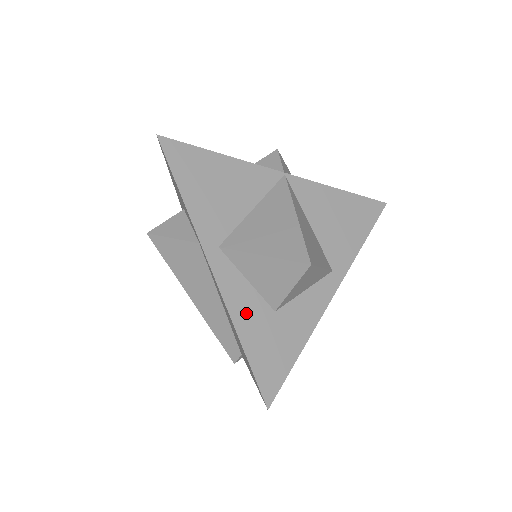
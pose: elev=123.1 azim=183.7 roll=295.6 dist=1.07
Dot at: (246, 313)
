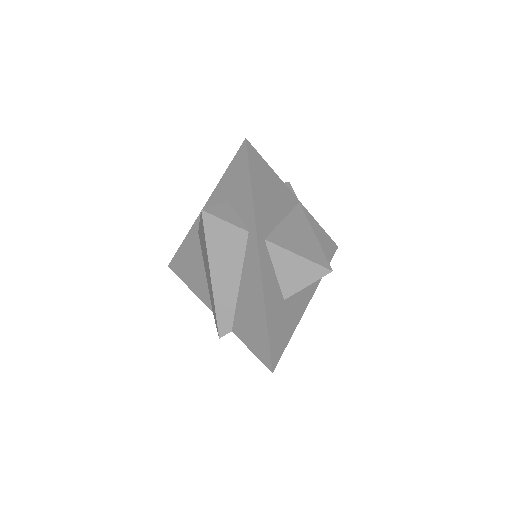
Dot at: (271, 295)
